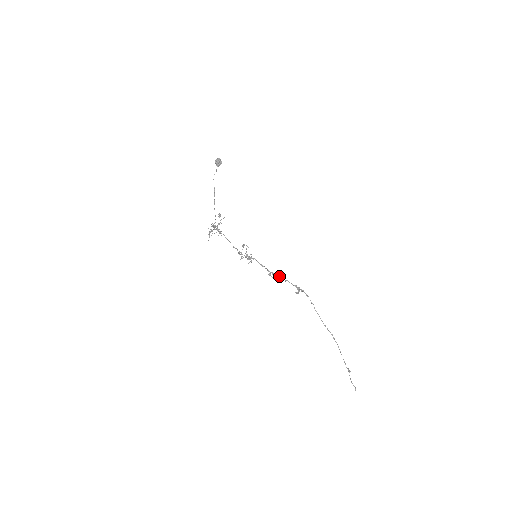
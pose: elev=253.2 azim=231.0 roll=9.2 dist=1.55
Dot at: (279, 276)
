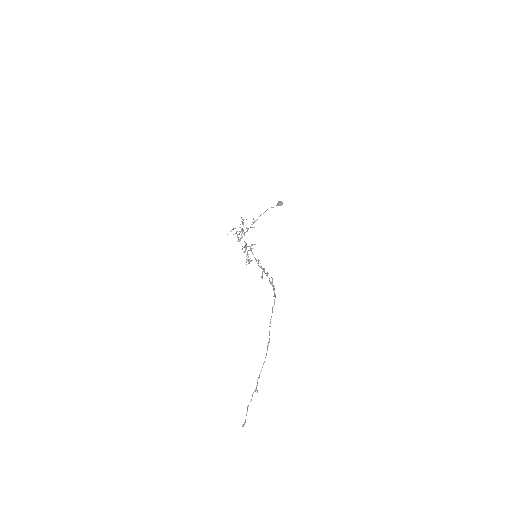
Dot at: (264, 268)
